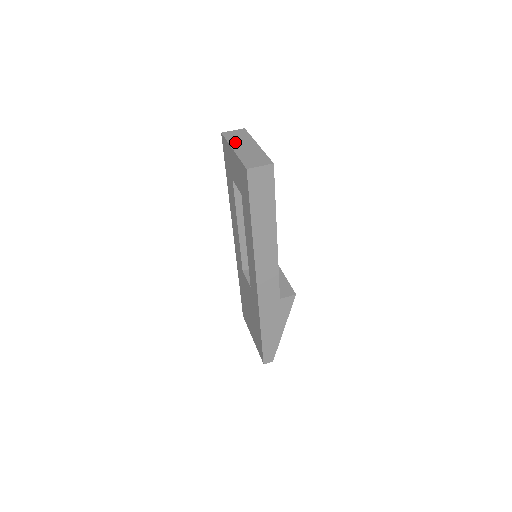
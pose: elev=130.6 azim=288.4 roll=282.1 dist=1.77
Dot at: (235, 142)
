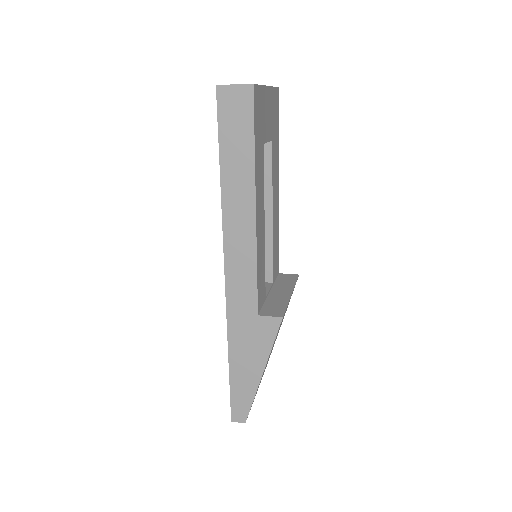
Dot at: occluded
